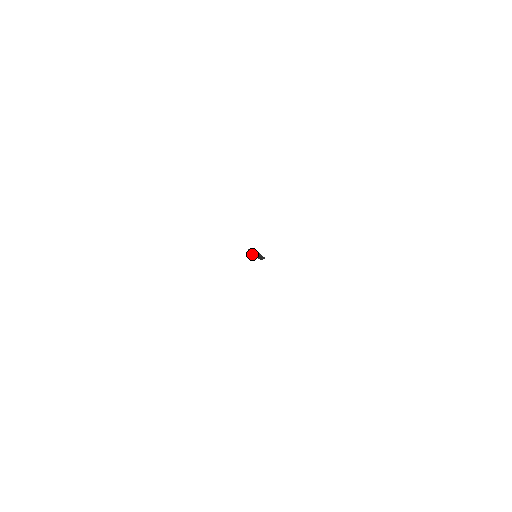
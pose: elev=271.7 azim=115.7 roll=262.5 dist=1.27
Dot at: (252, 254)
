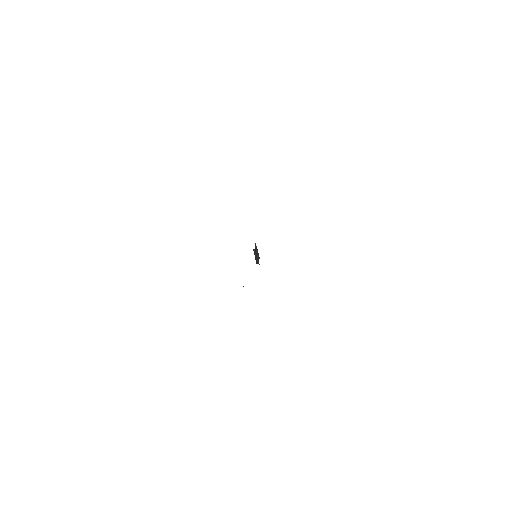
Dot at: (254, 250)
